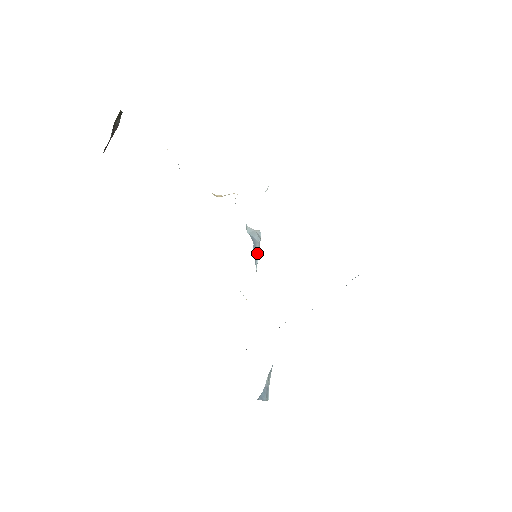
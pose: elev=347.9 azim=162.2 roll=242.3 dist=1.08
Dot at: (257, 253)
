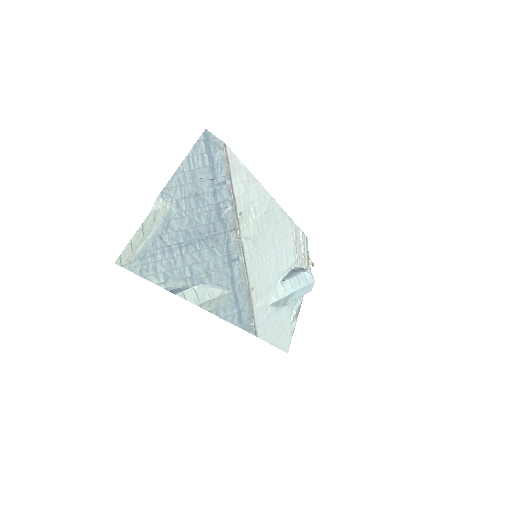
Dot at: (292, 277)
